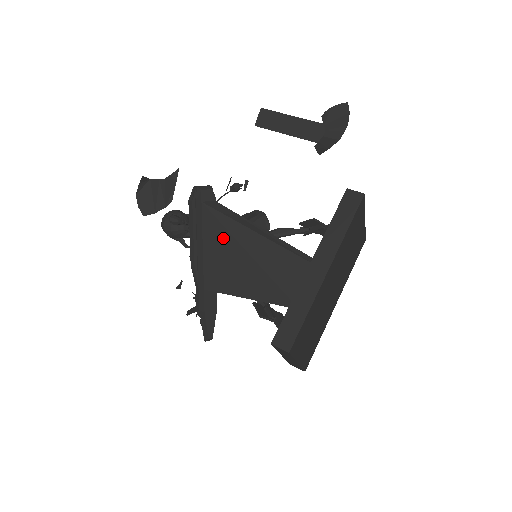
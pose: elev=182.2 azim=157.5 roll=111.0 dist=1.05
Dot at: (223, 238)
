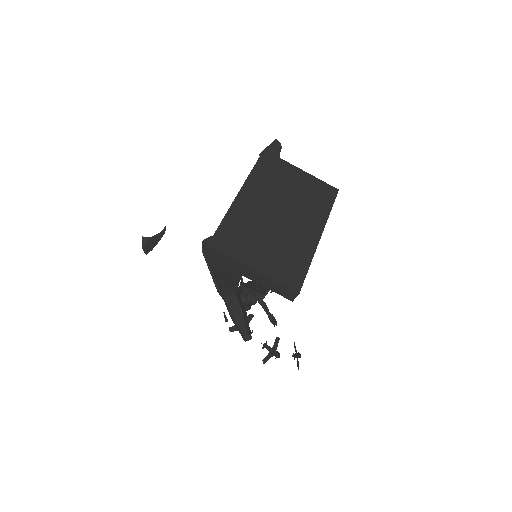
Dot at: occluded
